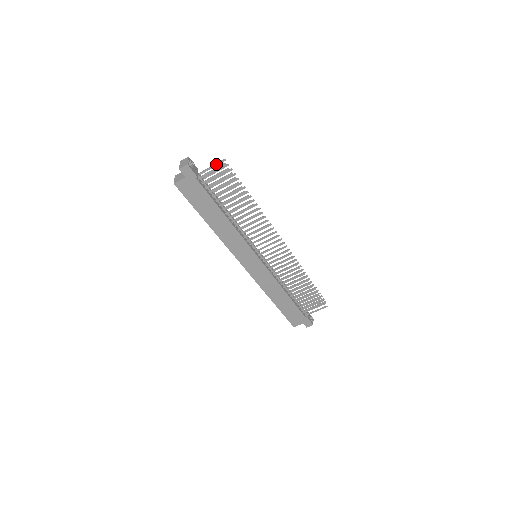
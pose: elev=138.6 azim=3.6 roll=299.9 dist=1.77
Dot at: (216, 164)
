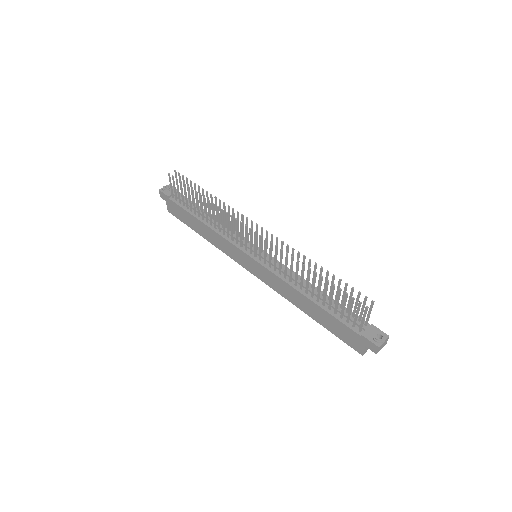
Dot at: occluded
